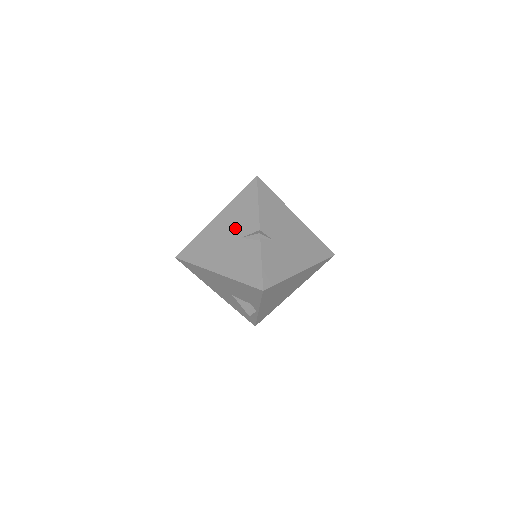
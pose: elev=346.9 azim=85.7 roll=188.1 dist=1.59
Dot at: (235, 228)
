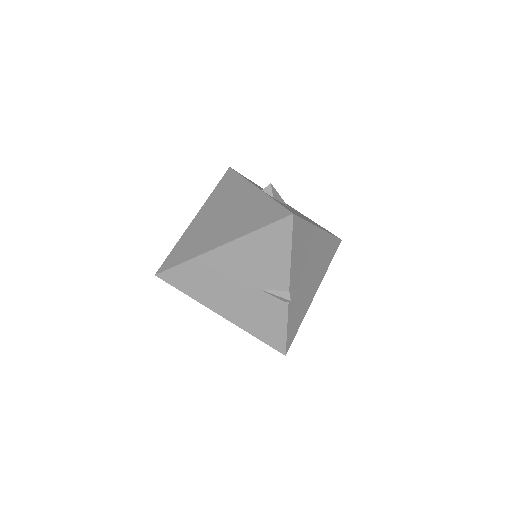
Dot at: (252, 275)
